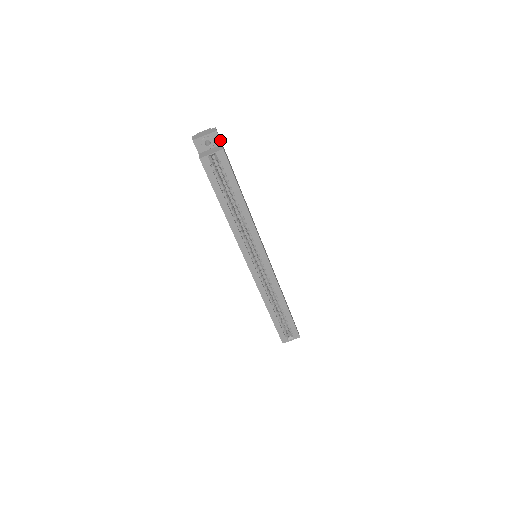
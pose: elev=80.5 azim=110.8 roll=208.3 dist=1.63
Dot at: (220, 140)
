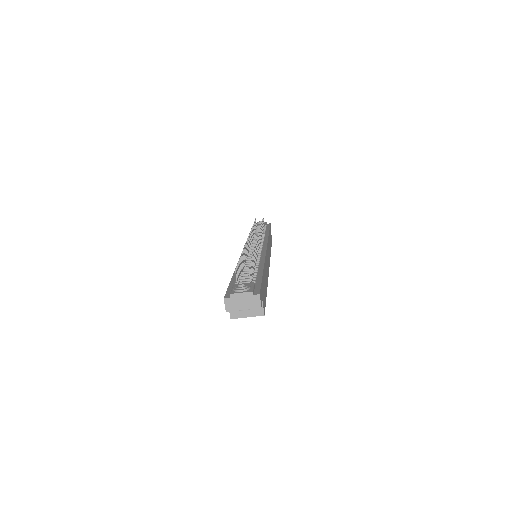
Dot at: (262, 303)
